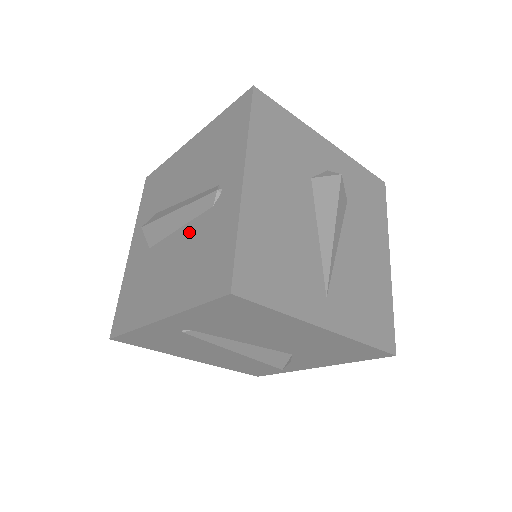
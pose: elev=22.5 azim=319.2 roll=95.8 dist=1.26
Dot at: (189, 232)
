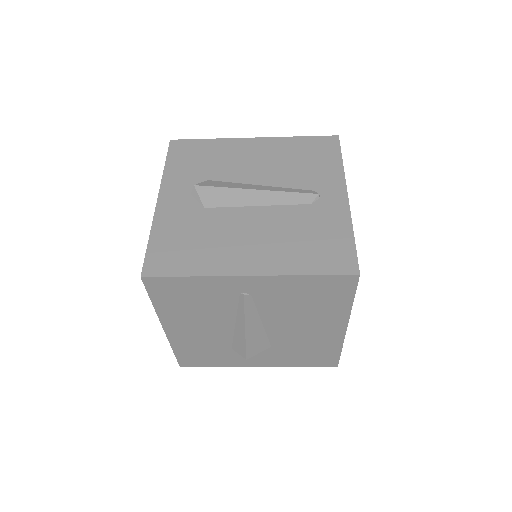
Dot at: (279, 213)
